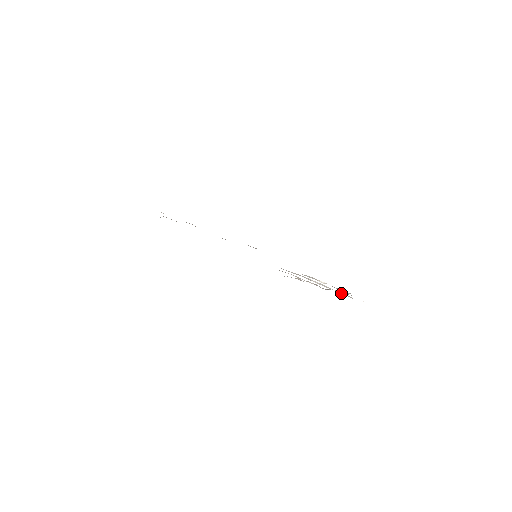
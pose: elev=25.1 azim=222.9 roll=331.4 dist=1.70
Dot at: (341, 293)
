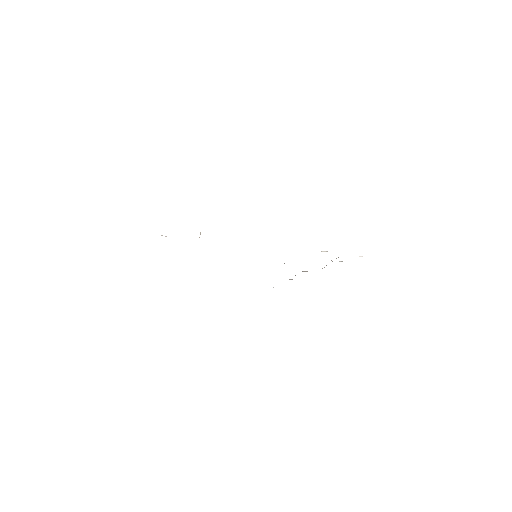
Dot at: occluded
